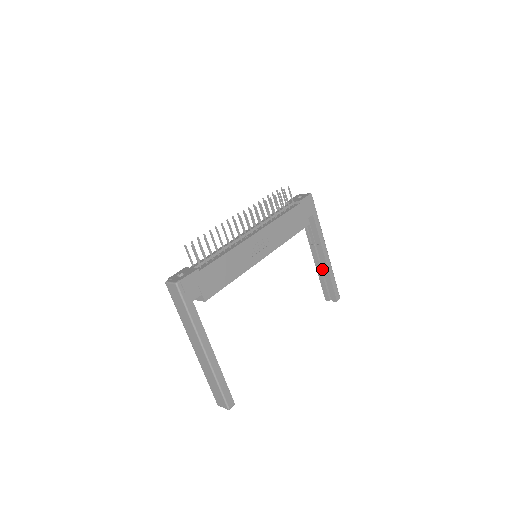
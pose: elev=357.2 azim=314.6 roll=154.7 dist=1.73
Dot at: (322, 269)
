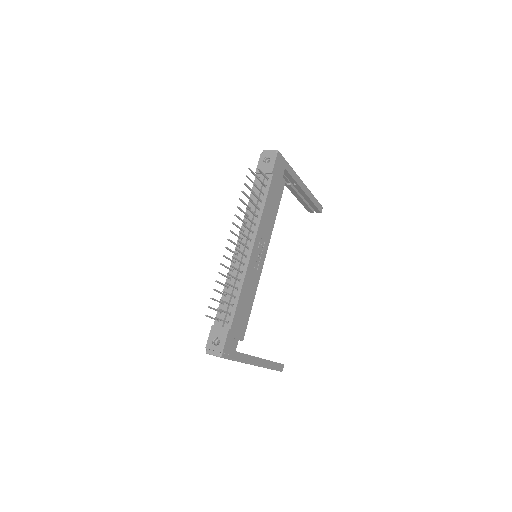
Dot at: (301, 196)
